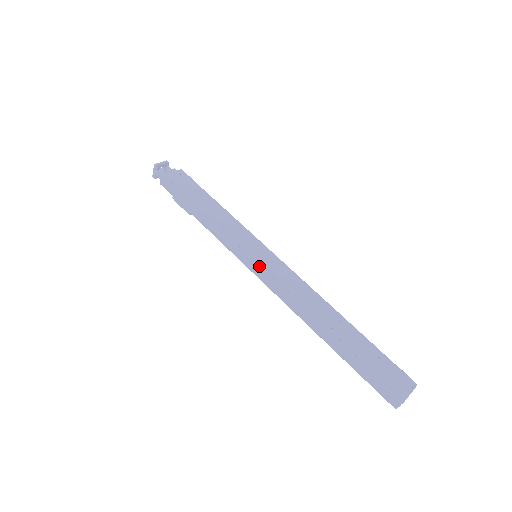
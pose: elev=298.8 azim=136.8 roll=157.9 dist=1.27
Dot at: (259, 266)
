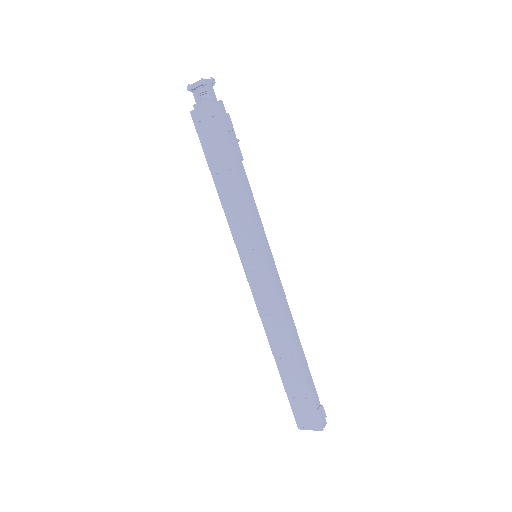
Dot at: (246, 274)
